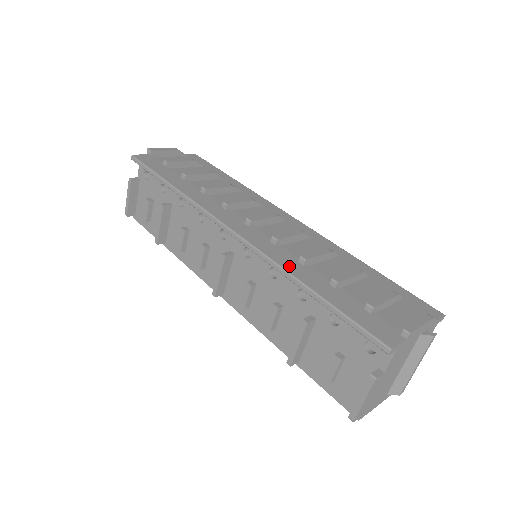
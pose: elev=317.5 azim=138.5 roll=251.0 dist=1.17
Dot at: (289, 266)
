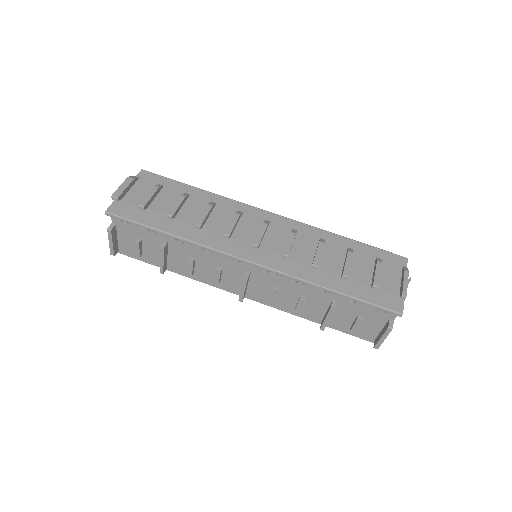
Dot at: (310, 277)
